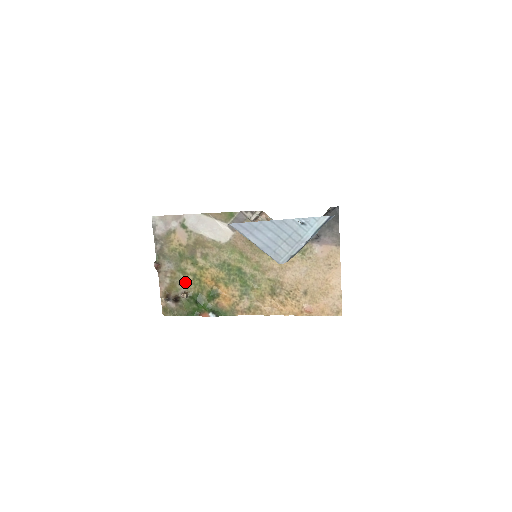
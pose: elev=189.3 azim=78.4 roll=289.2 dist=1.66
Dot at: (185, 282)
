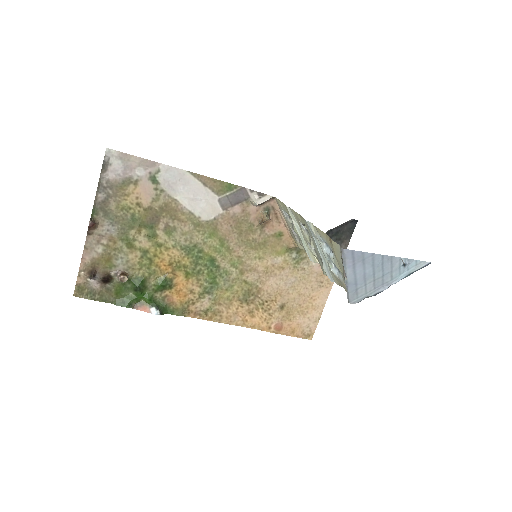
Dot at: (127, 258)
